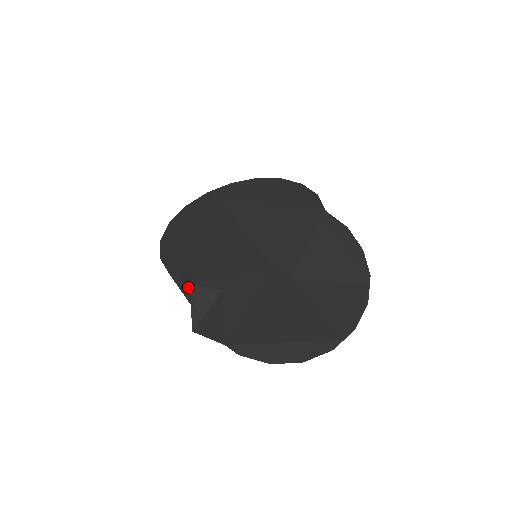
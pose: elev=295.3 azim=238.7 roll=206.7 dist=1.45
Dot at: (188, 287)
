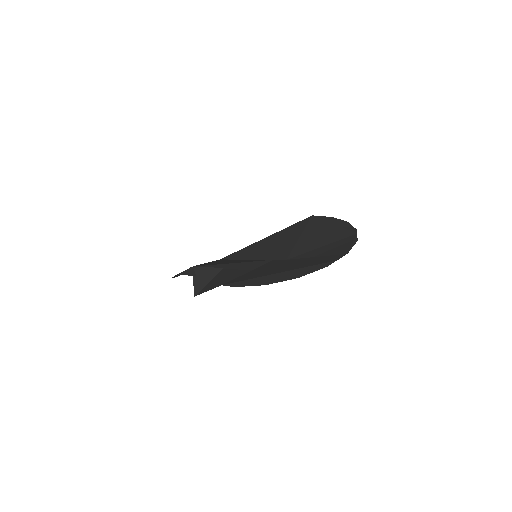
Dot at: (191, 268)
